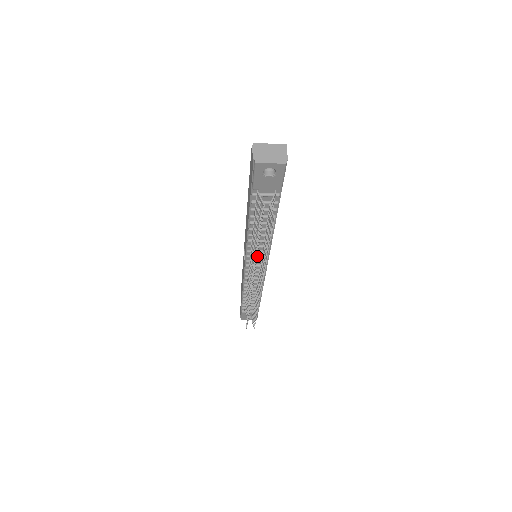
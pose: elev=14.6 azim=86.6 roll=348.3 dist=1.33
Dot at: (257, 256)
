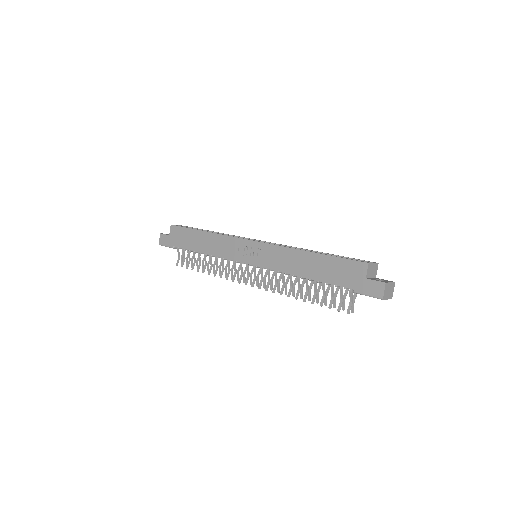
Dot at: (285, 285)
